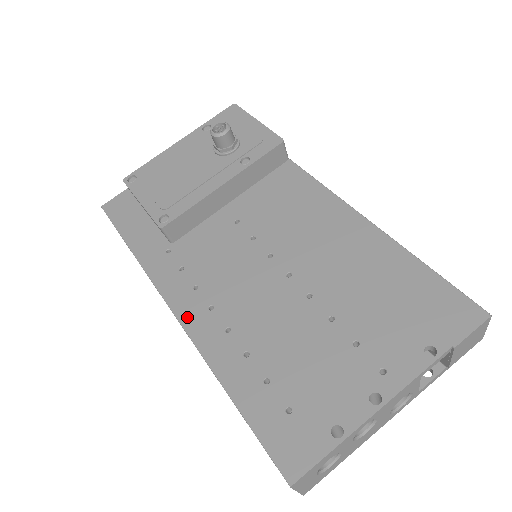
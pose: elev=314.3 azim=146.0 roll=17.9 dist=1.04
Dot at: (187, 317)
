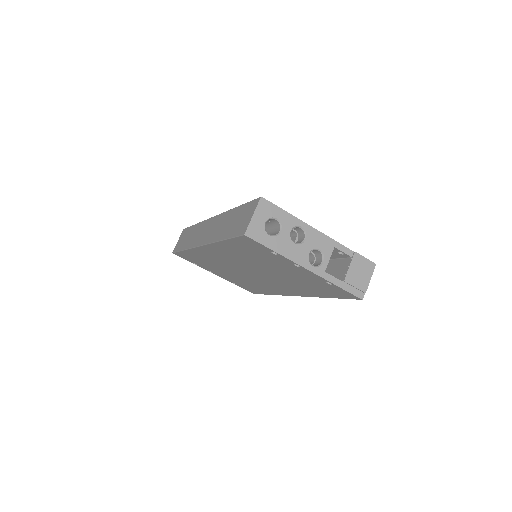
Dot at: occluded
